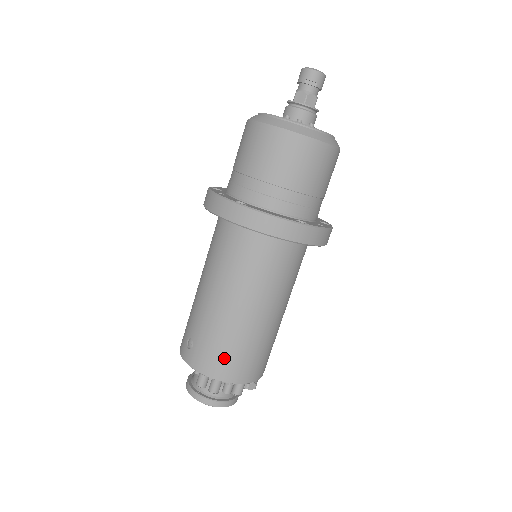
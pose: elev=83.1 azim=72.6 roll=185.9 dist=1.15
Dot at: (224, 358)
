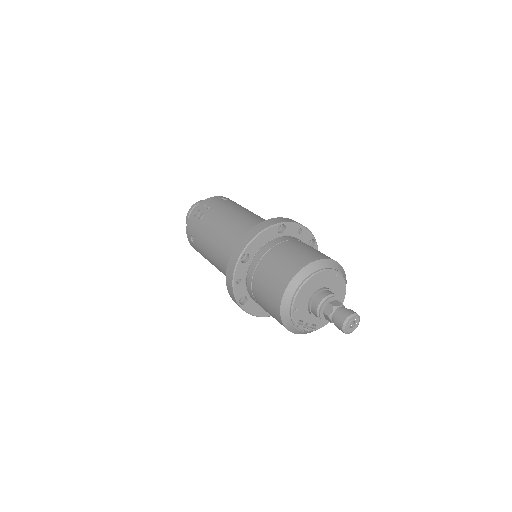
Dot at: occluded
